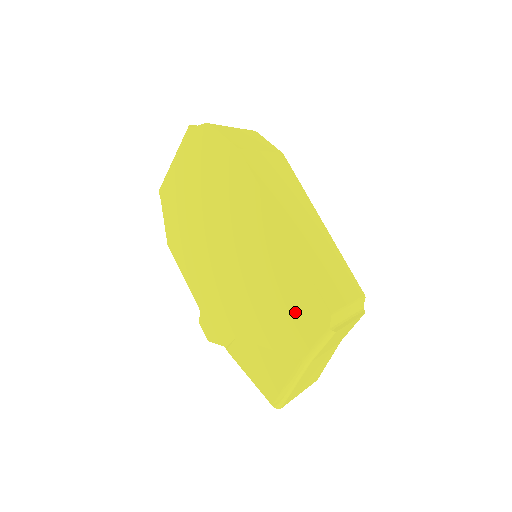
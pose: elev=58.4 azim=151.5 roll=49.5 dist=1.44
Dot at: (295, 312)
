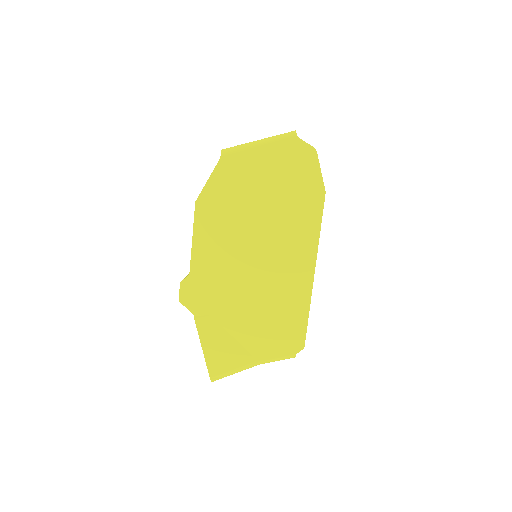
Dot at: (278, 330)
